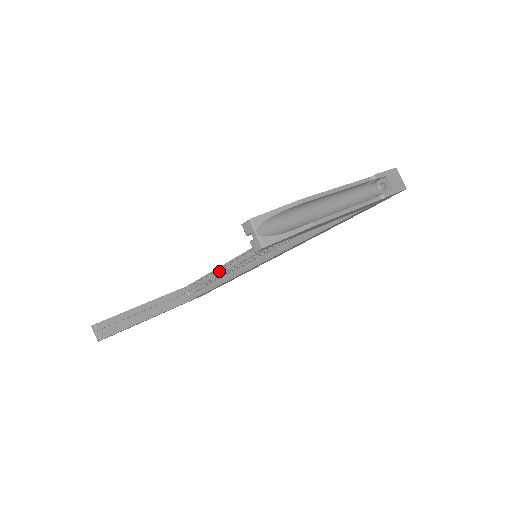
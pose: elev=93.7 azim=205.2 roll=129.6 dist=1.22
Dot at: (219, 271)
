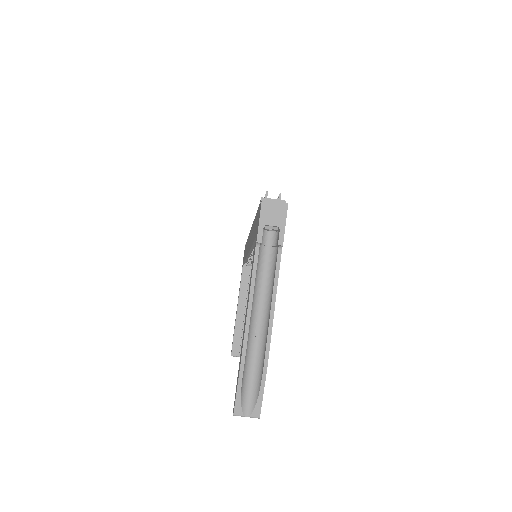
Dot at: (248, 259)
